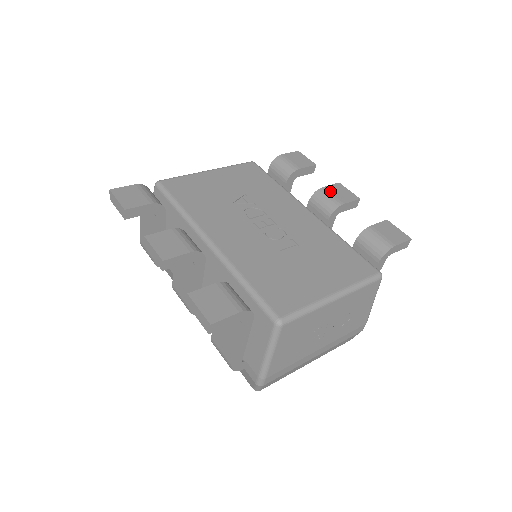
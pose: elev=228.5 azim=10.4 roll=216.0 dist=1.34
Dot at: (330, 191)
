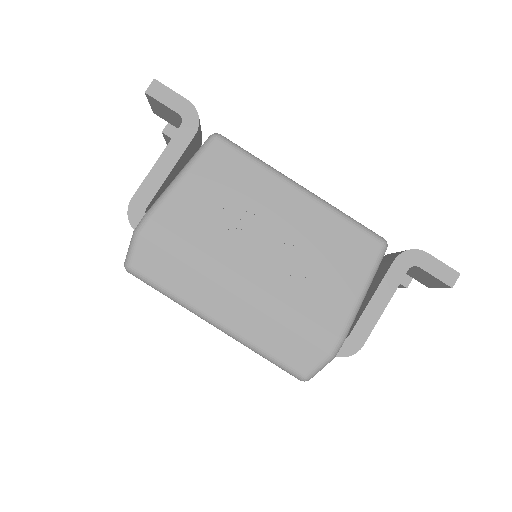
Dot at: occluded
